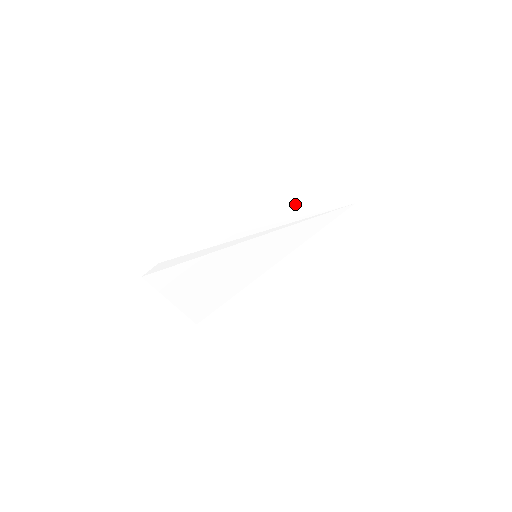
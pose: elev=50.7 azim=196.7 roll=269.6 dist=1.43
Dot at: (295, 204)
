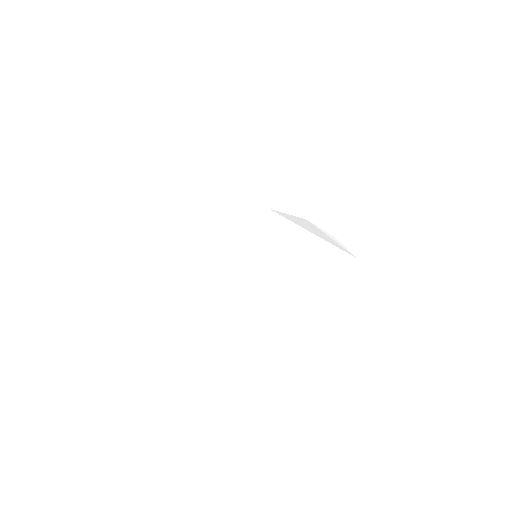
Dot at: (307, 225)
